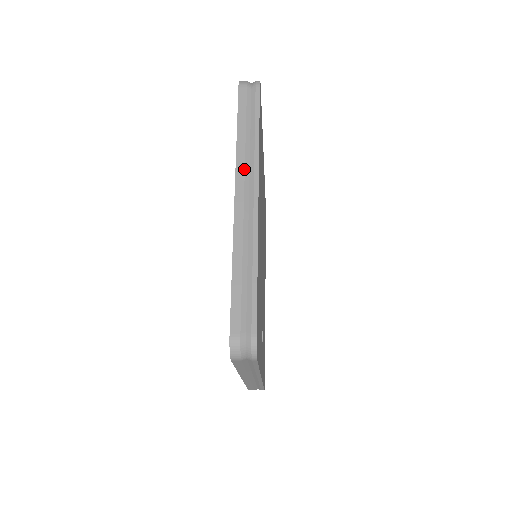
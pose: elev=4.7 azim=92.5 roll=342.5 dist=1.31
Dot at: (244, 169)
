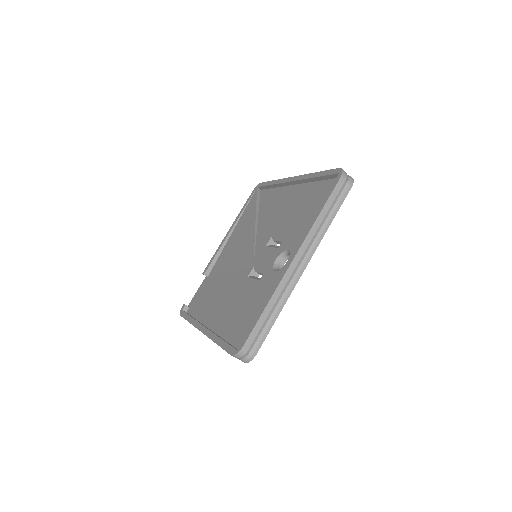
Dot at: occluded
